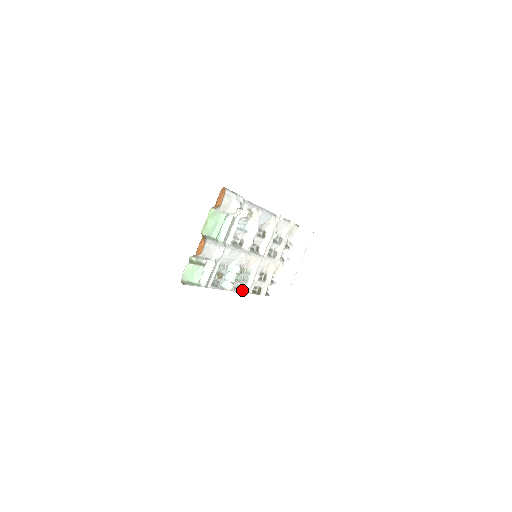
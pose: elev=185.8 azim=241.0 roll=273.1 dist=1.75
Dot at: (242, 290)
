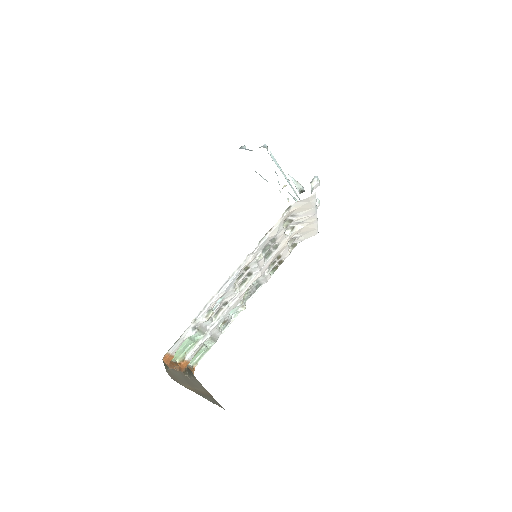
Dot at: (259, 286)
